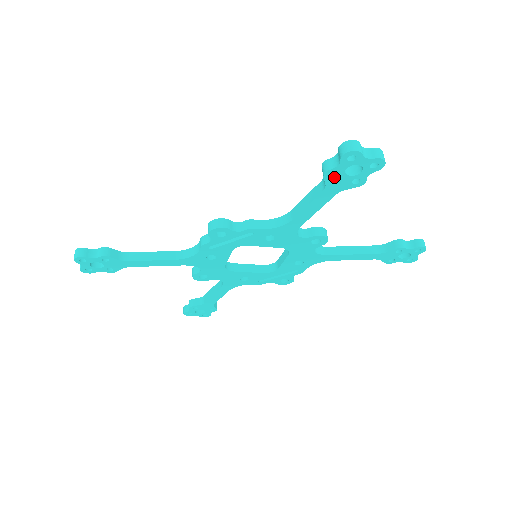
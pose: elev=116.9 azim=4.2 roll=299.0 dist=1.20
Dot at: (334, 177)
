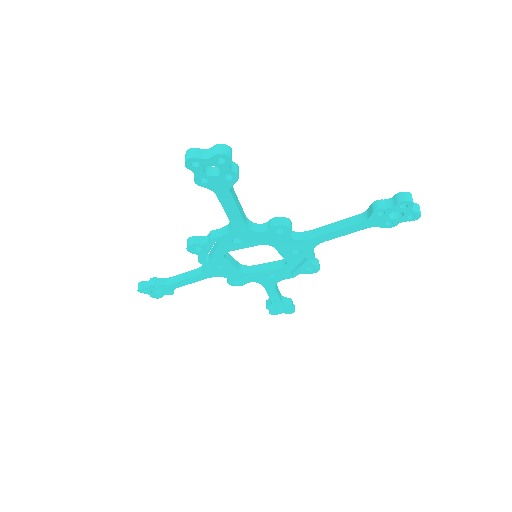
Dot at: (207, 182)
